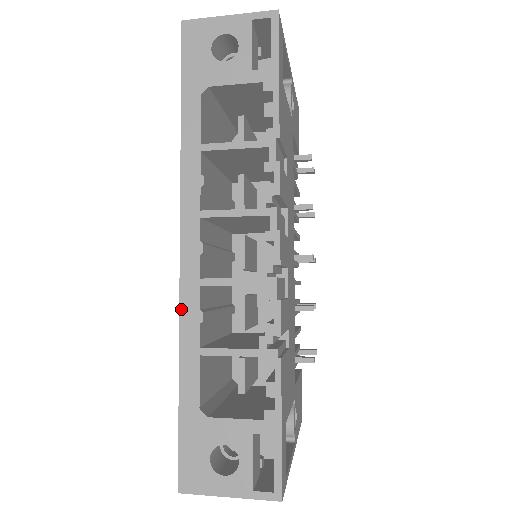
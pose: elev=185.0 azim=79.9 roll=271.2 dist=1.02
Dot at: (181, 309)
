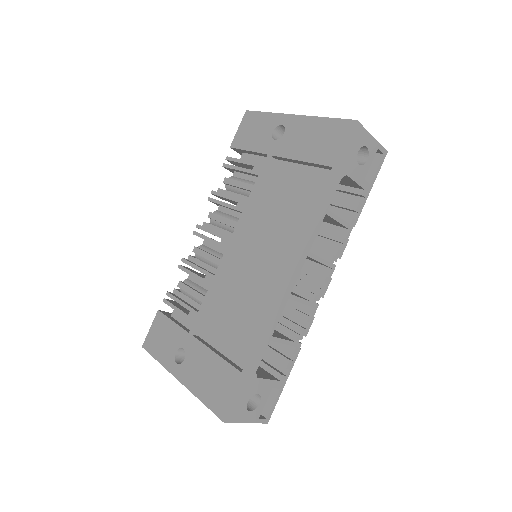
Dot at: (274, 310)
